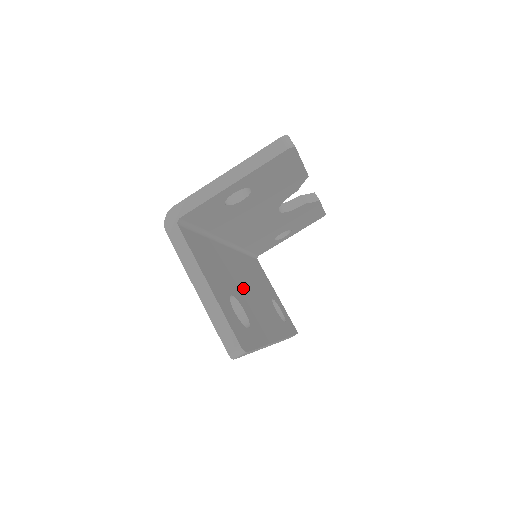
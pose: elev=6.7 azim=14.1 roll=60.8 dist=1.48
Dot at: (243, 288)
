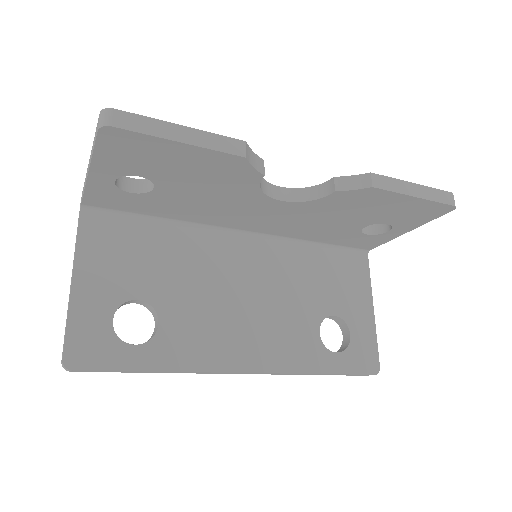
Dot at: (209, 293)
